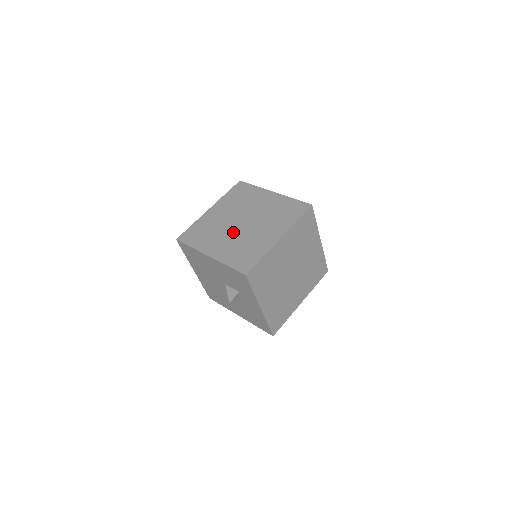
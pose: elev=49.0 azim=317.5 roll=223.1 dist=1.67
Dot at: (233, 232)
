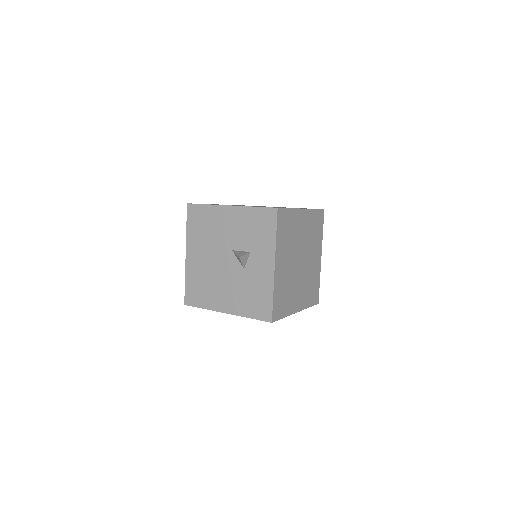
Dot at: occluded
